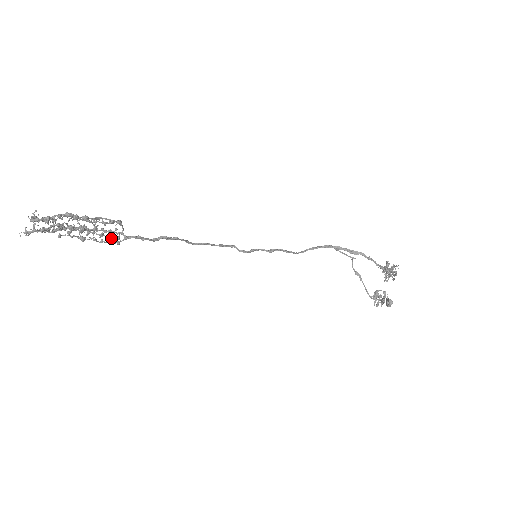
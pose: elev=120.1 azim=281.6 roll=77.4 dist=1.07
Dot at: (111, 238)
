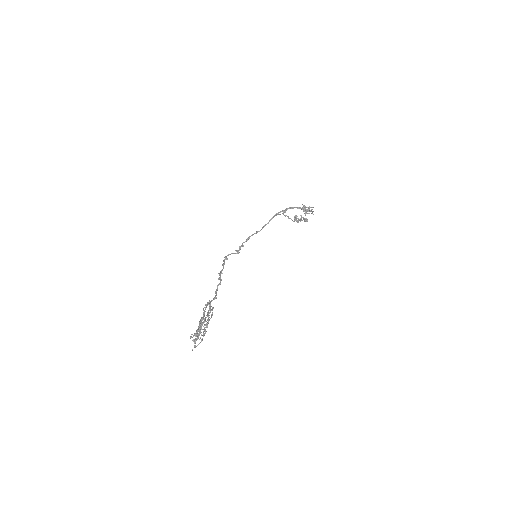
Dot at: occluded
